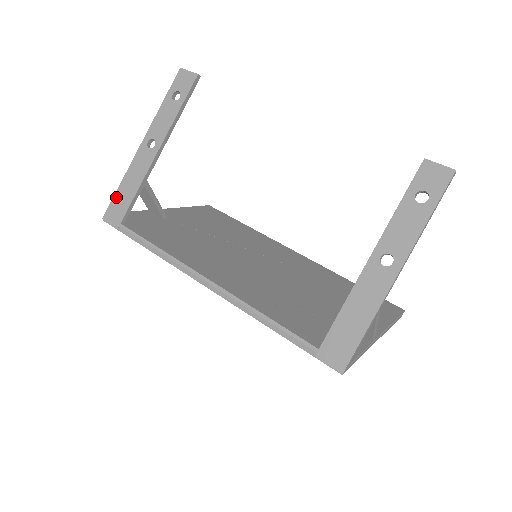
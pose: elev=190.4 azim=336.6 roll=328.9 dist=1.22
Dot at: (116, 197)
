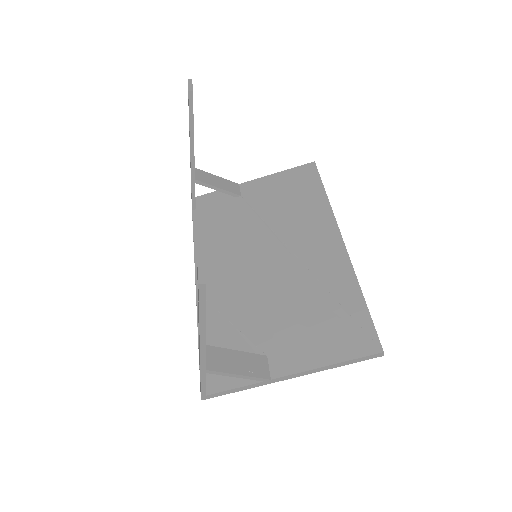
Dot at: occluded
